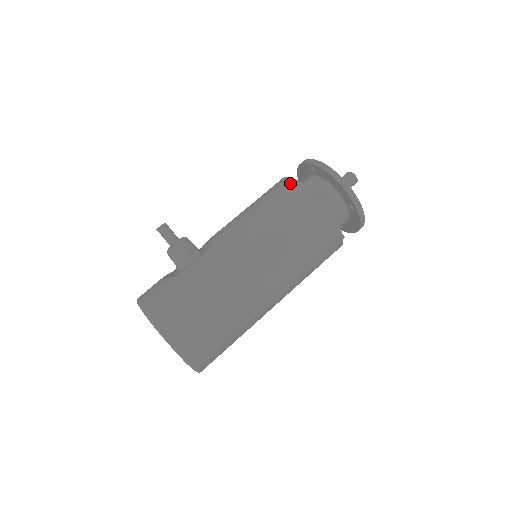
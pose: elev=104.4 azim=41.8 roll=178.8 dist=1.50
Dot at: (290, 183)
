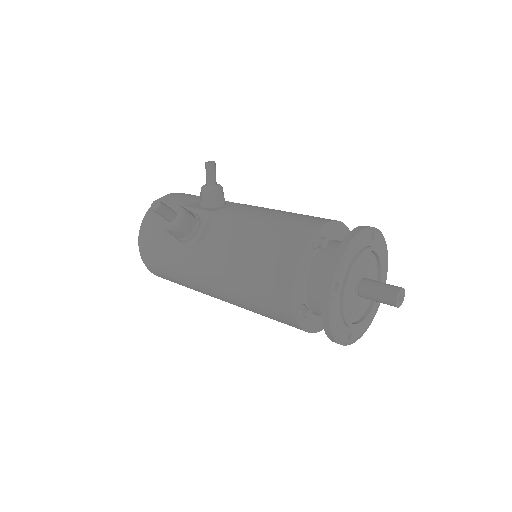
Dot at: (286, 281)
